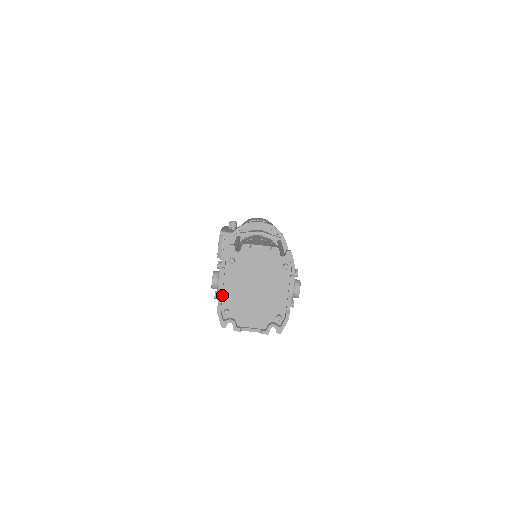
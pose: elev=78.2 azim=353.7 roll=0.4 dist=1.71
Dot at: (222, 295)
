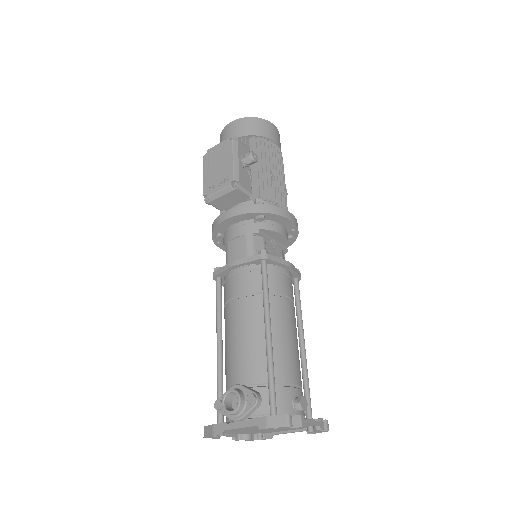
Dot at: (231, 427)
